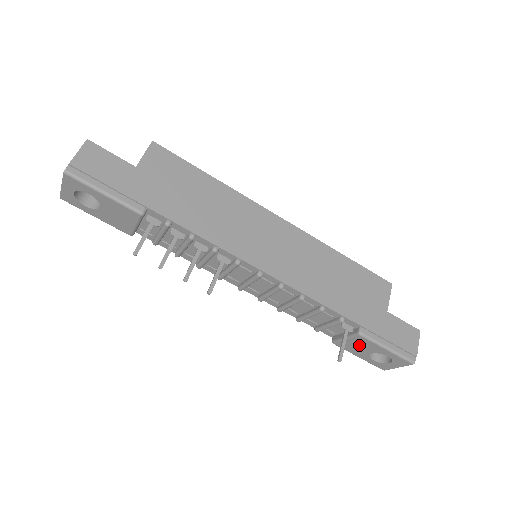
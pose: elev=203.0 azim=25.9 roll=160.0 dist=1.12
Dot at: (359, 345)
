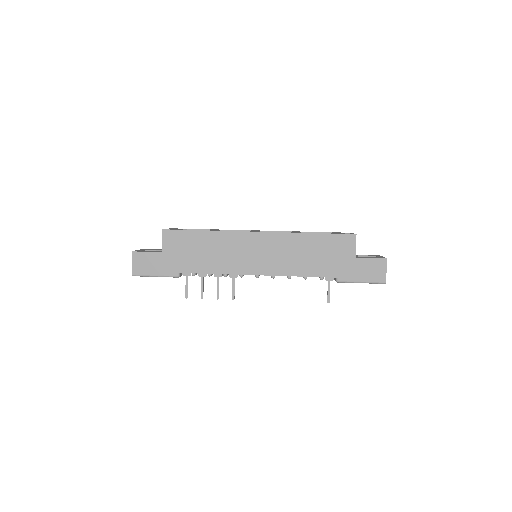
Dot at: occluded
